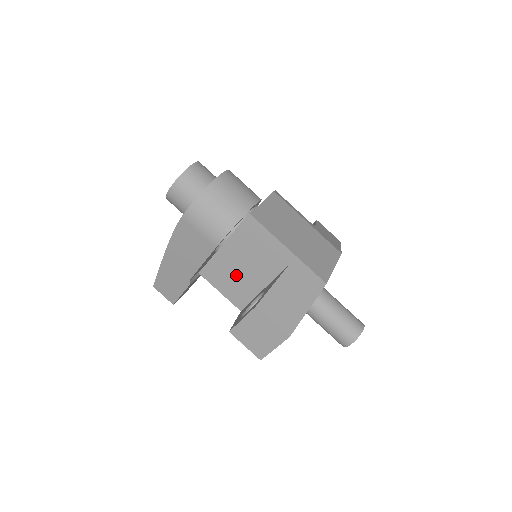
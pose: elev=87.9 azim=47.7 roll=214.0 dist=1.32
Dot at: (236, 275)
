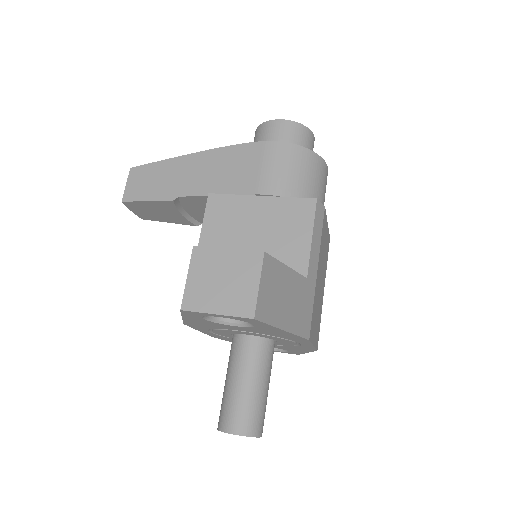
Dot at: (242, 233)
